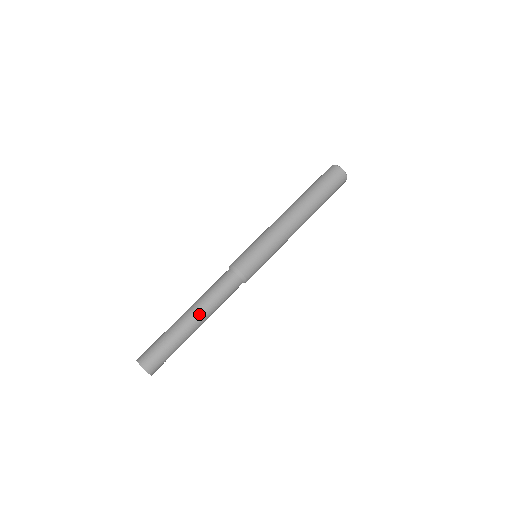
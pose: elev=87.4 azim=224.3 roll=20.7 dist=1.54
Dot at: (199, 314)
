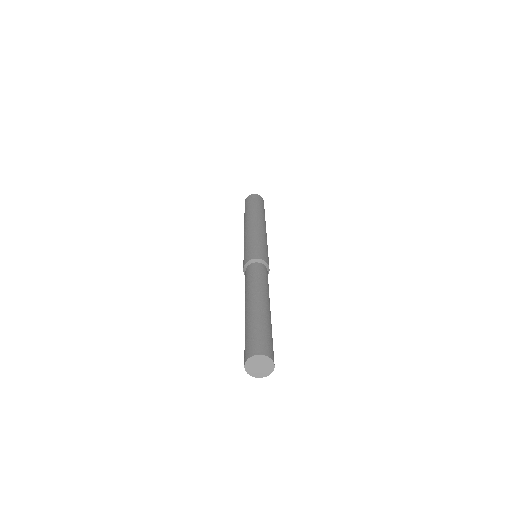
Dot at: (258, 296)
